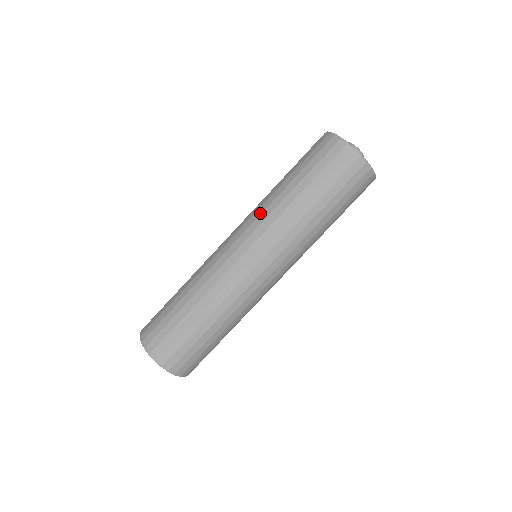
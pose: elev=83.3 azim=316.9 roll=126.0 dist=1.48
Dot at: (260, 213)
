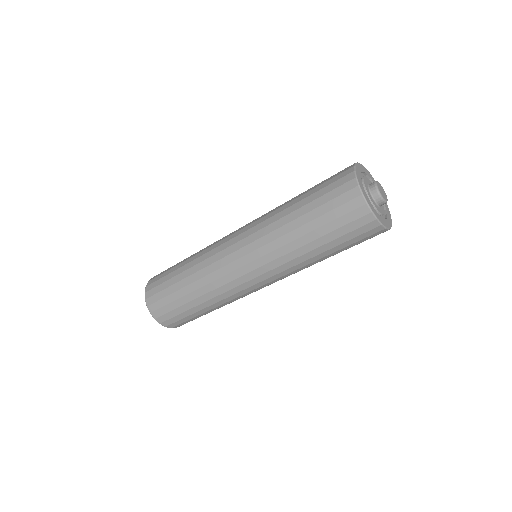
Dot at: (269, 251)
